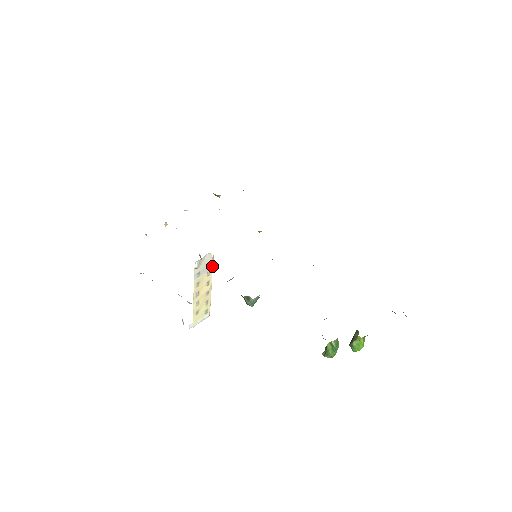
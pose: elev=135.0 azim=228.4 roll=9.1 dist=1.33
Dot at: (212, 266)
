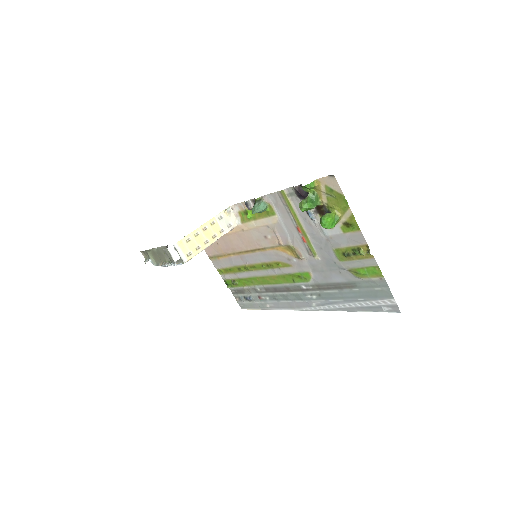
Dot at: (228, 231)
